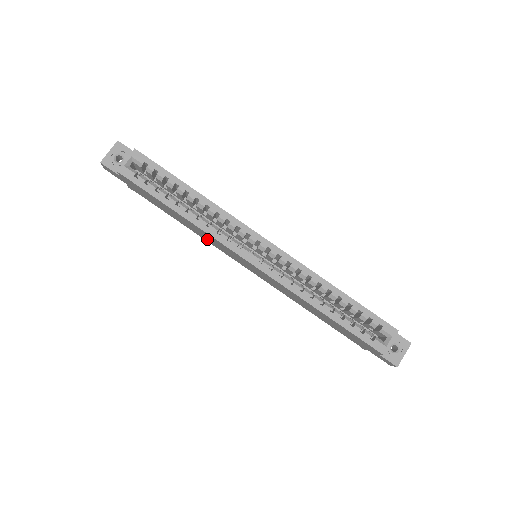
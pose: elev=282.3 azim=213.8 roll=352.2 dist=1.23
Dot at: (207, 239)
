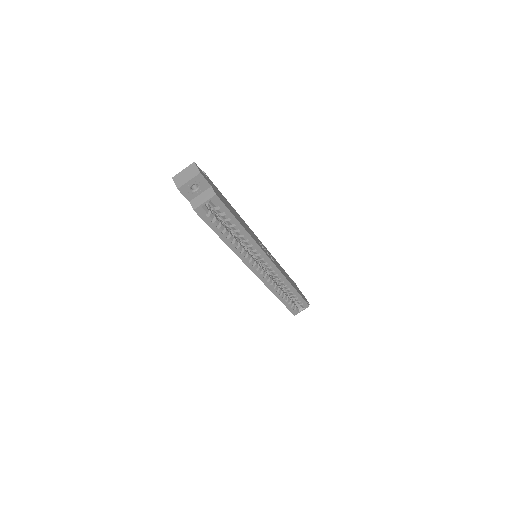
Dot at: occluded
